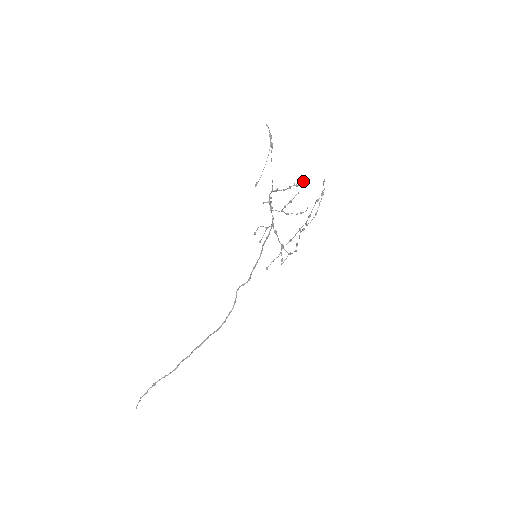
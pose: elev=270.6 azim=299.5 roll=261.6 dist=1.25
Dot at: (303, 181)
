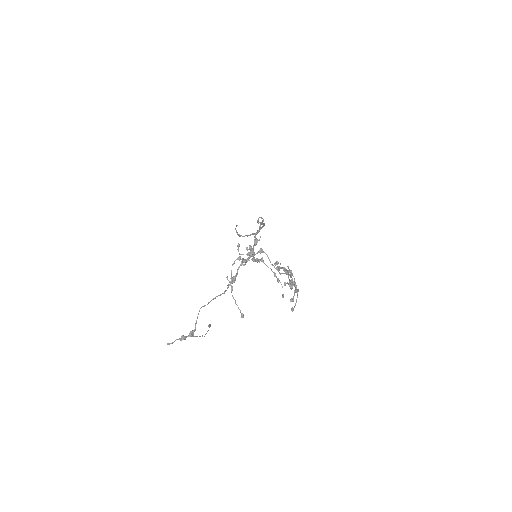
Dot at: (256, 244)
